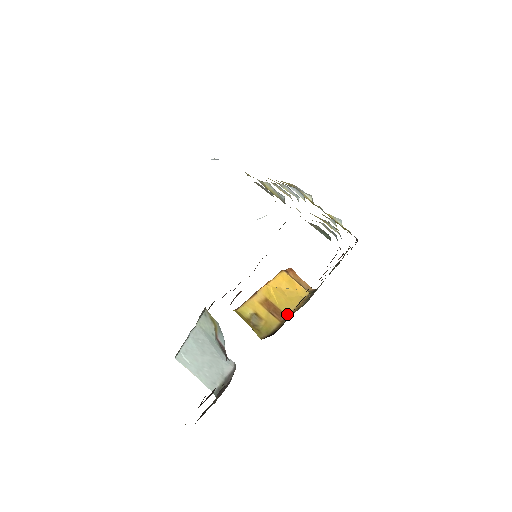
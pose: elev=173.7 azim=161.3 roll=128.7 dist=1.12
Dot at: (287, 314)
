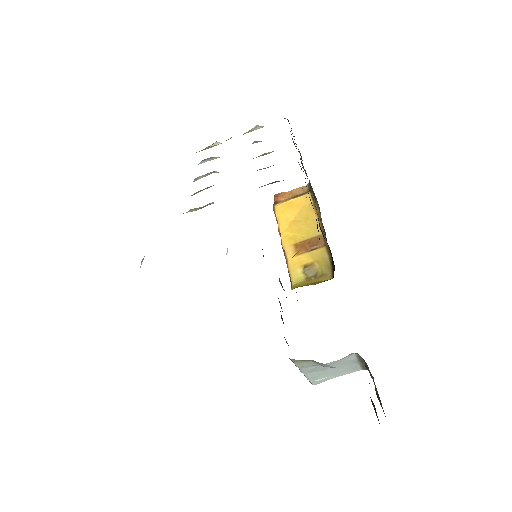
Dot at: (320, 233)
